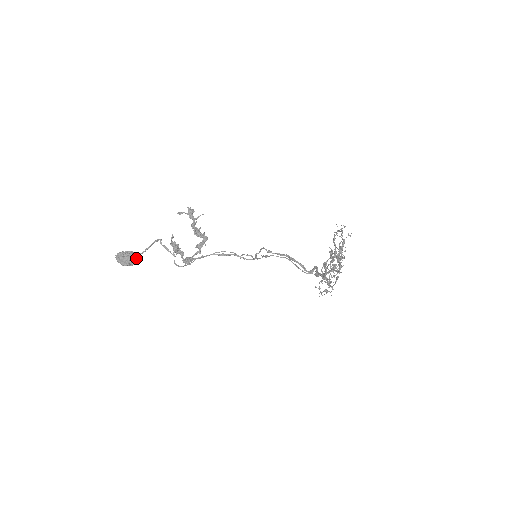
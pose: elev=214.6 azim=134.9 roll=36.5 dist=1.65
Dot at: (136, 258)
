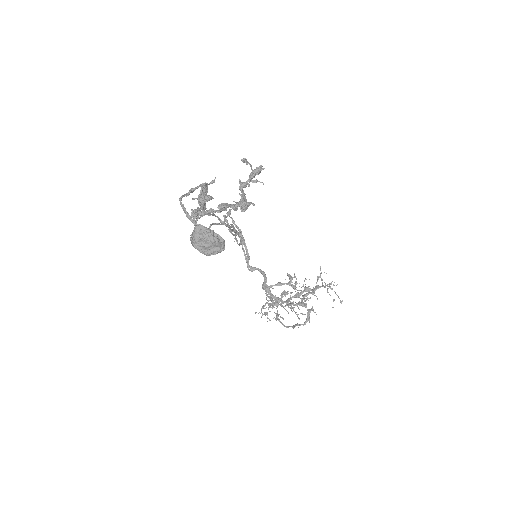
Dot at: occluded
